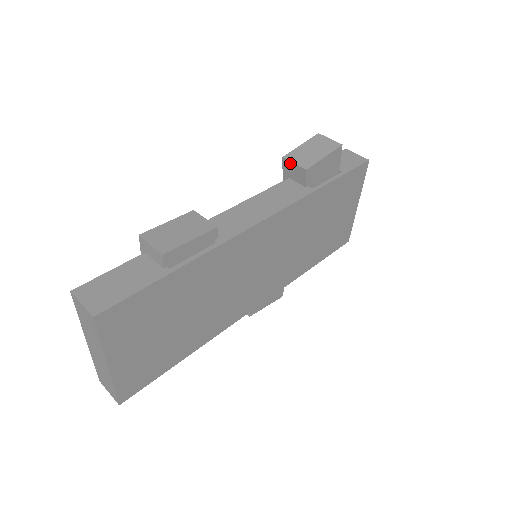
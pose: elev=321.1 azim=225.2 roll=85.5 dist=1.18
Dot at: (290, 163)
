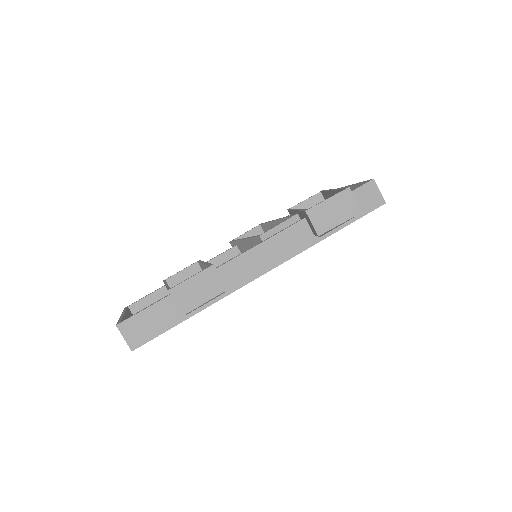
Dot at: (309, 219)
